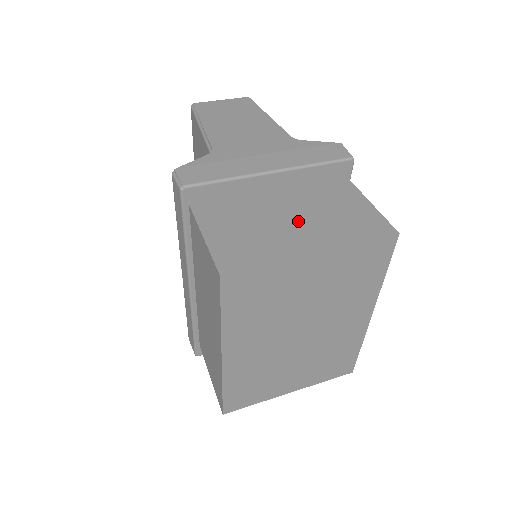
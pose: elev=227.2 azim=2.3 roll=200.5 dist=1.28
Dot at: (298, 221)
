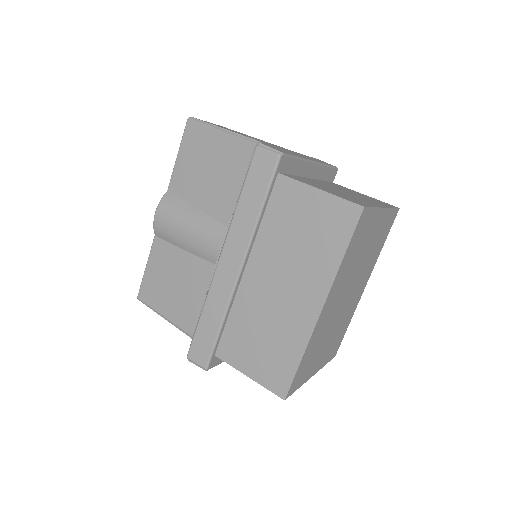
Dot at: (350, 194)
